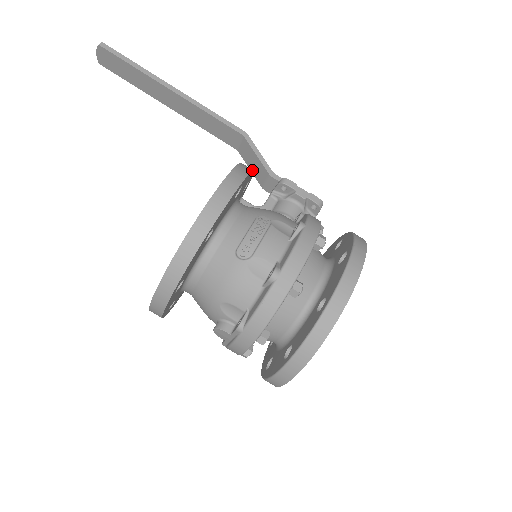
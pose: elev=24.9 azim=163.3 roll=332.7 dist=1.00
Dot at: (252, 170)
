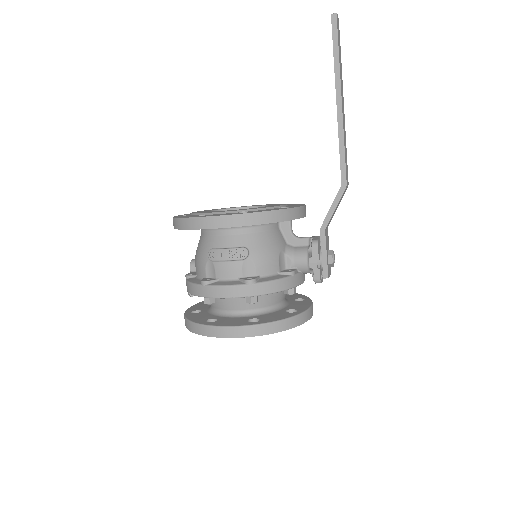
Dot at: (274, 222)
